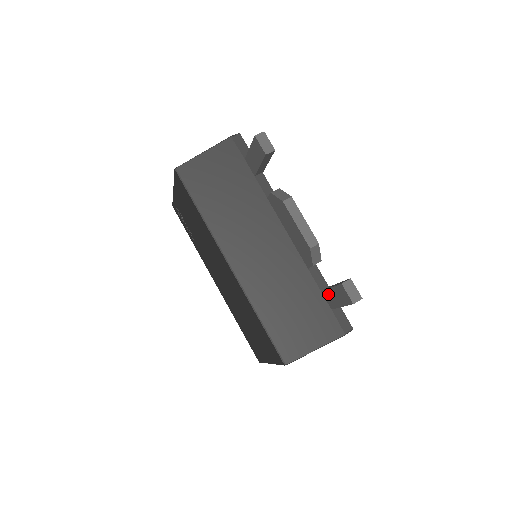
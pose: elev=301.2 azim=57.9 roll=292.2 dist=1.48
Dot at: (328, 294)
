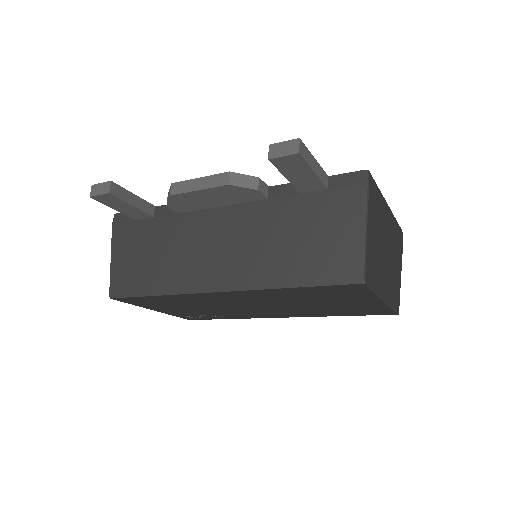
Dot at: (299, 185)
